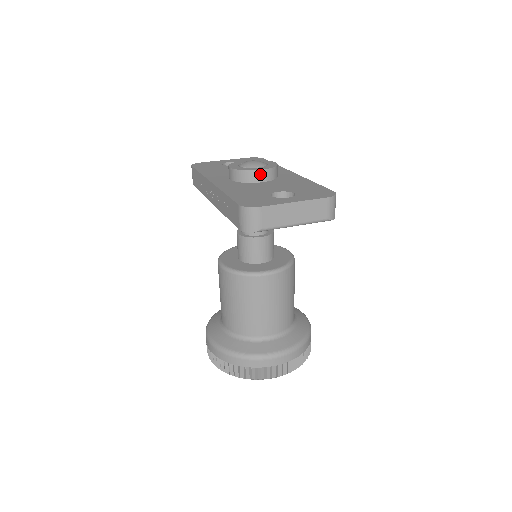
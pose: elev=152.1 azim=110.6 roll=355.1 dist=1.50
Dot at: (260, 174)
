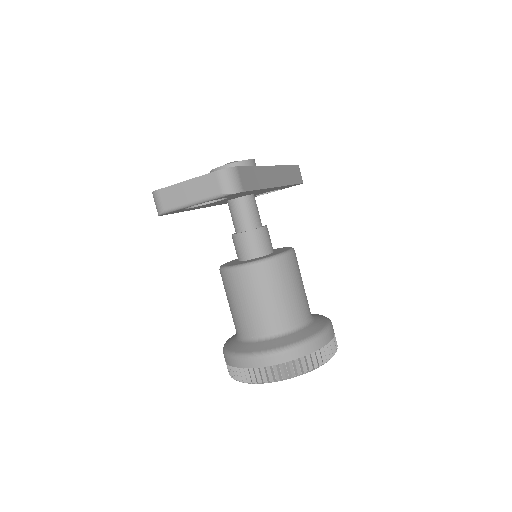
Dot at: occluded
